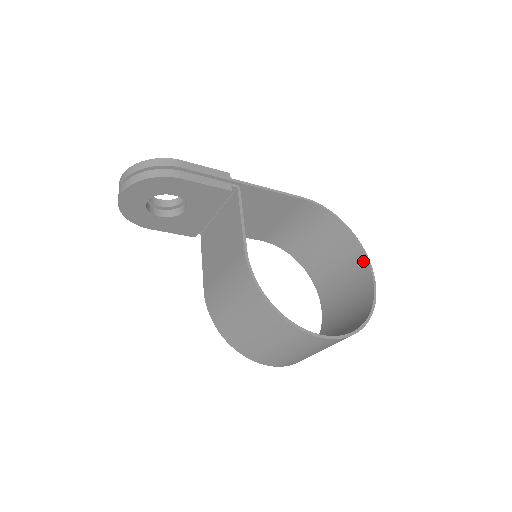
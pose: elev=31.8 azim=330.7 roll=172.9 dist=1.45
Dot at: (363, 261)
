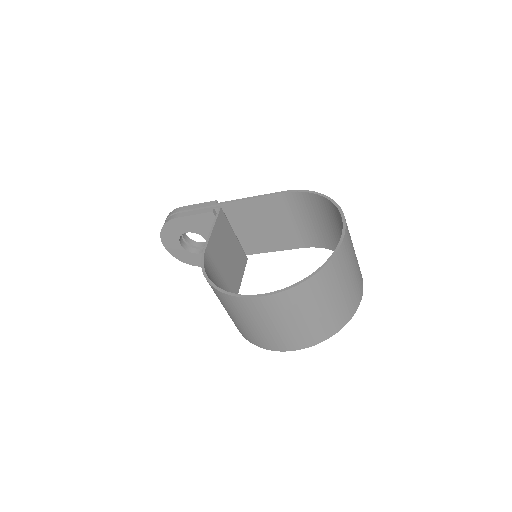
Dot at: occluded
